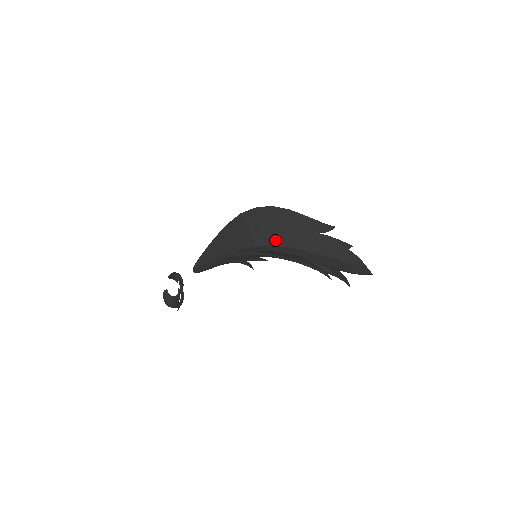
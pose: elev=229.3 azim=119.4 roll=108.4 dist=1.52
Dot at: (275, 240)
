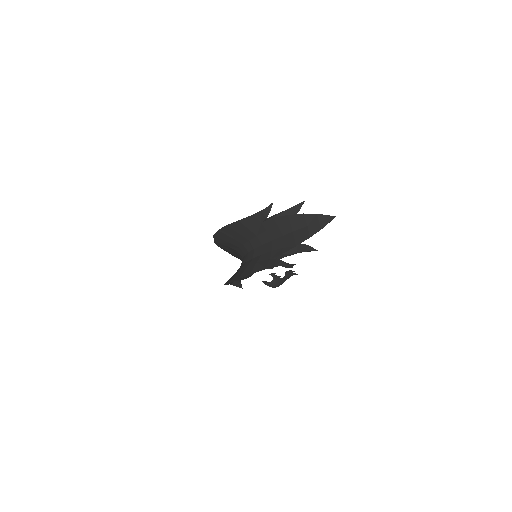
Dot at: (245, 247)
